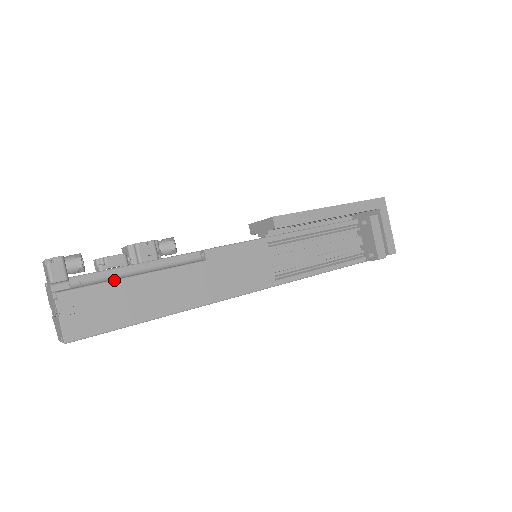
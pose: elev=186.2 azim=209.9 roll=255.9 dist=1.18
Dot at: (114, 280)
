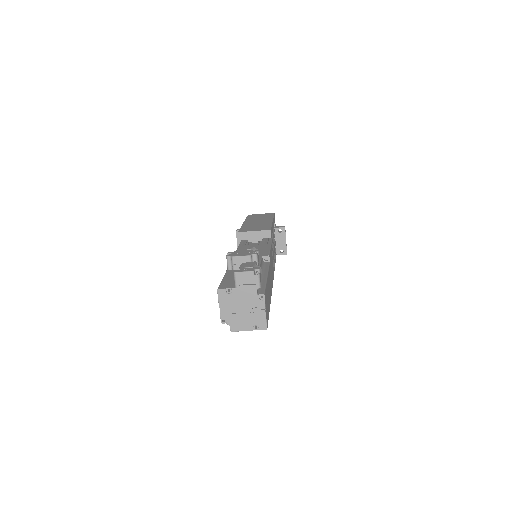
Dot at: (266, 282)
